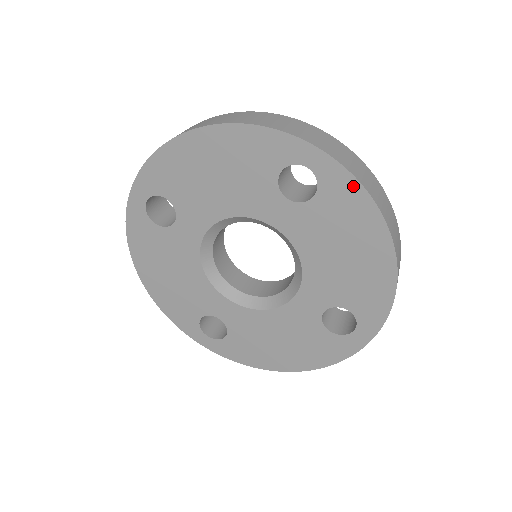
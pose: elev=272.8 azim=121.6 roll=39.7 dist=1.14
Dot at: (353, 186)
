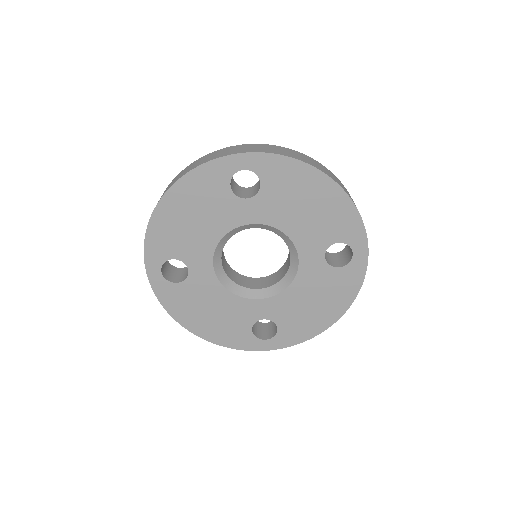
Dot at: (278, 160)
